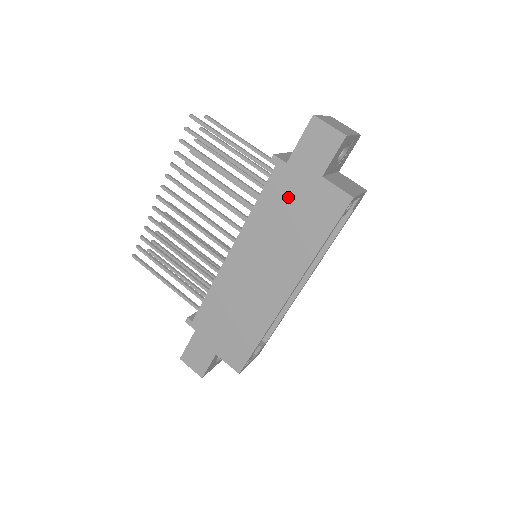
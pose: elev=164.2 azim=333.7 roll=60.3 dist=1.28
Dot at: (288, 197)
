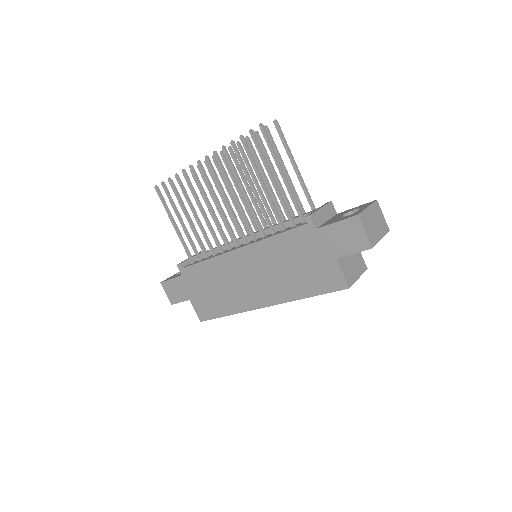
Dot at: (302, 251)
